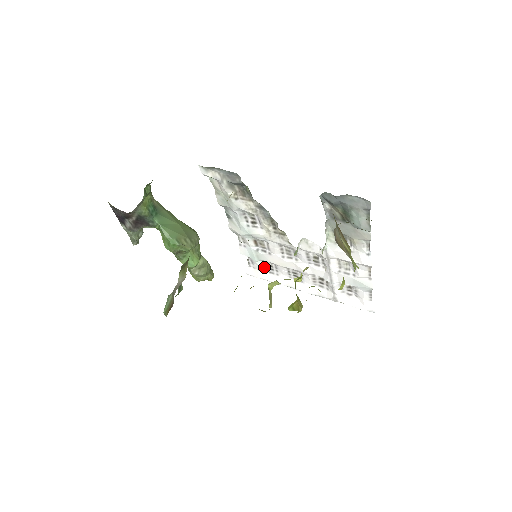
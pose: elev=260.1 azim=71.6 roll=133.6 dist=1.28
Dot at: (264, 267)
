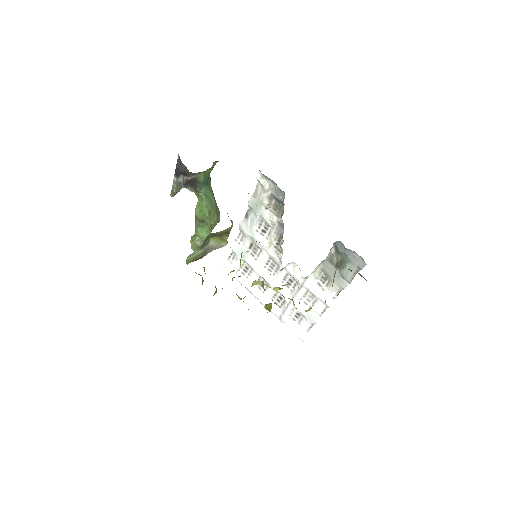
Dot at: (241, 266)
